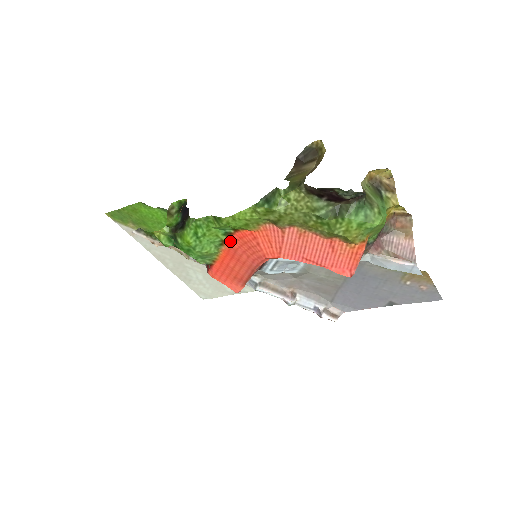
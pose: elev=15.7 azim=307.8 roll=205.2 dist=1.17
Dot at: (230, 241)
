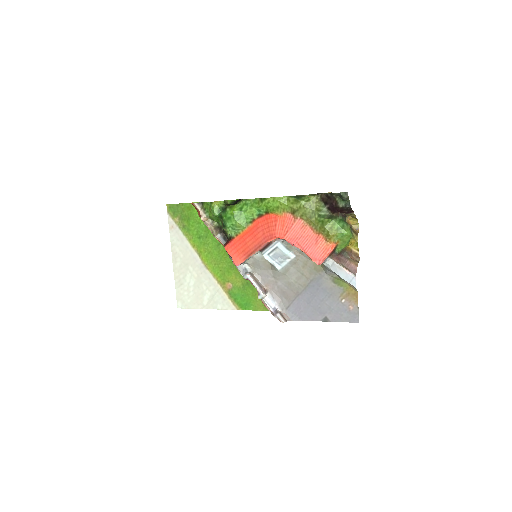
Dot at: (258, 221)
